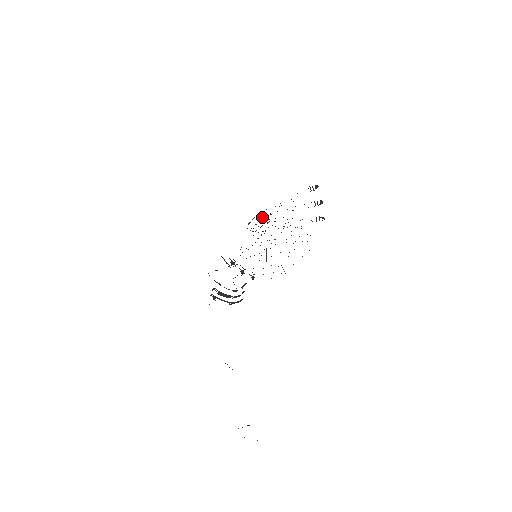
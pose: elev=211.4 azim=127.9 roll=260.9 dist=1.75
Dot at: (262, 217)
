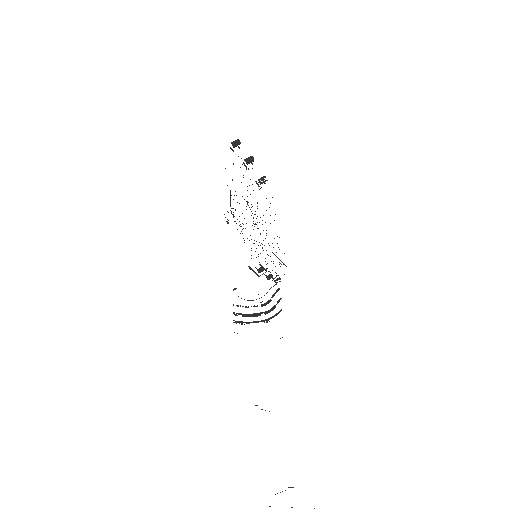
Dot at: occluded
